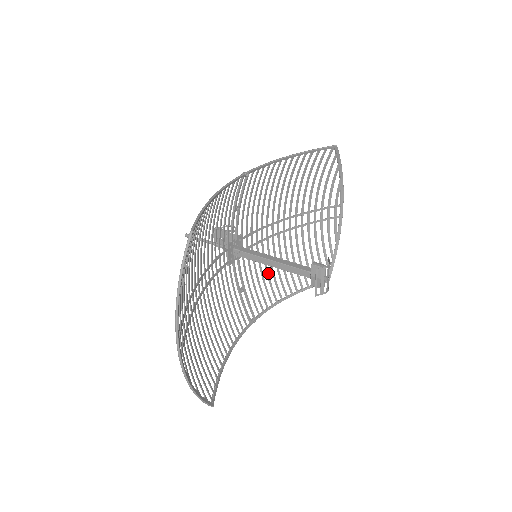
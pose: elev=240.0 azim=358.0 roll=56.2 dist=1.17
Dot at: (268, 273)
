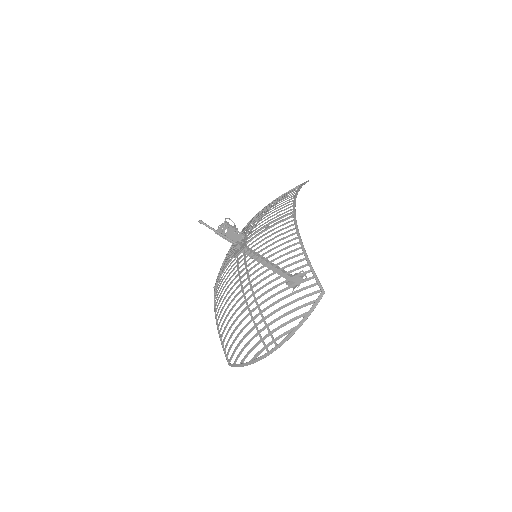
Dot at: occluded
